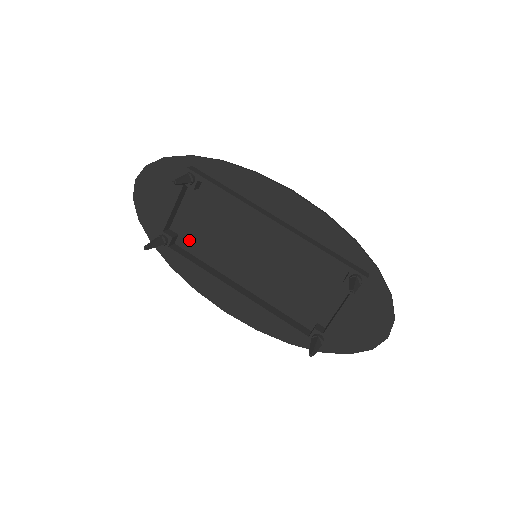
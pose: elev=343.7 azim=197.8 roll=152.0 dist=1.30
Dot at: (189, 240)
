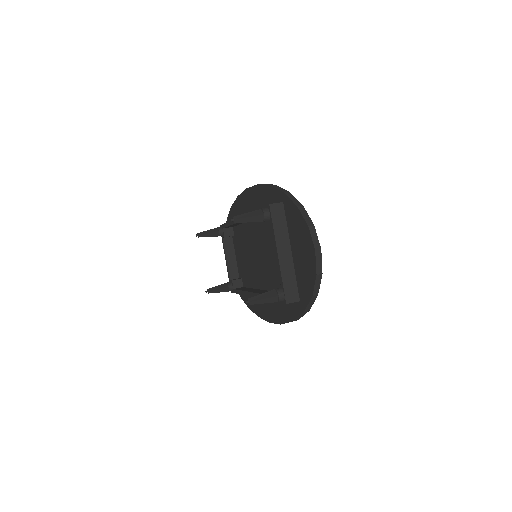
Dot at: (245, 278)
